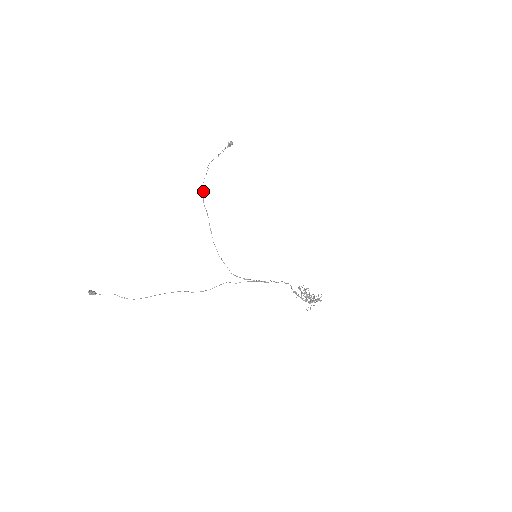
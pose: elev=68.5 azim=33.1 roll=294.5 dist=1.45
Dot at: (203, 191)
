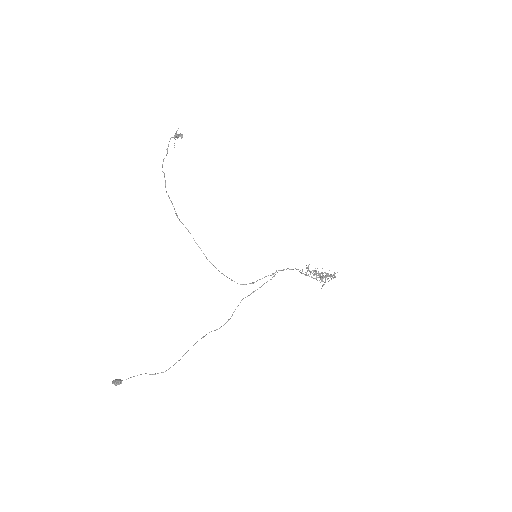
Dot at: (173, 206)
